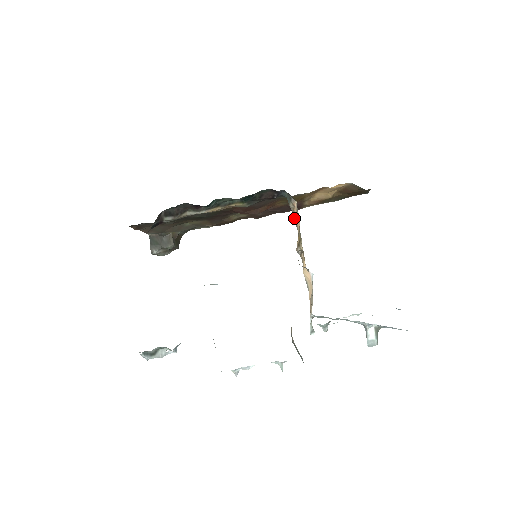
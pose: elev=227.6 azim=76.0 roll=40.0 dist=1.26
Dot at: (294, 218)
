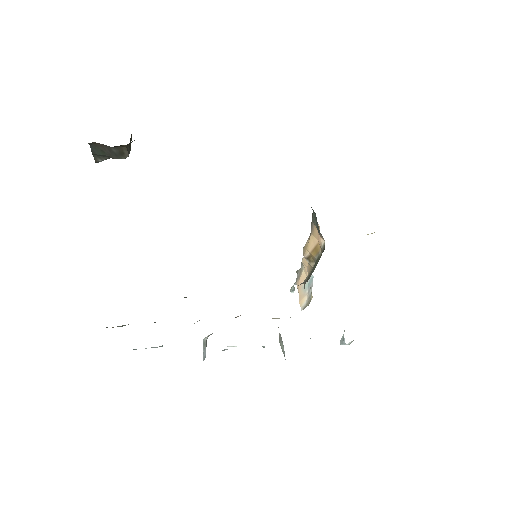
Dot at: occluded
